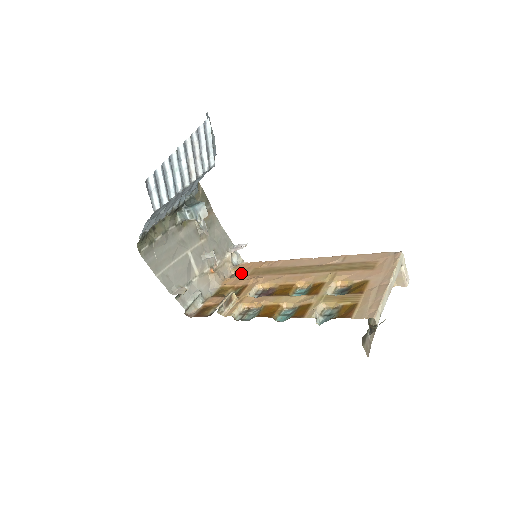
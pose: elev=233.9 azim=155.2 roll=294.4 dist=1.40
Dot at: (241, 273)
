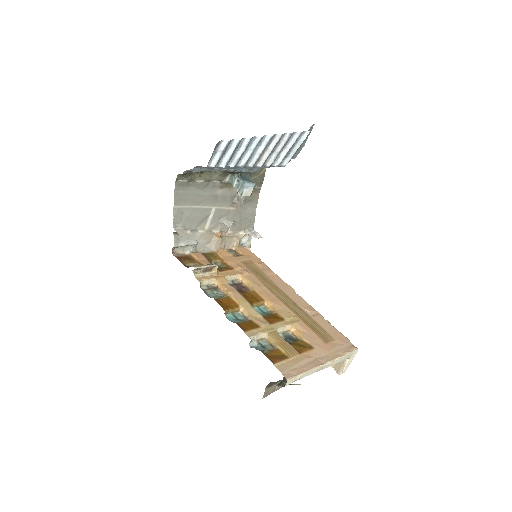
Dot at: (238, 255)
